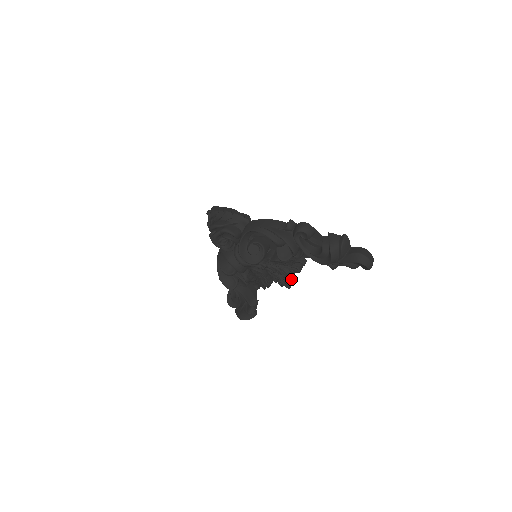
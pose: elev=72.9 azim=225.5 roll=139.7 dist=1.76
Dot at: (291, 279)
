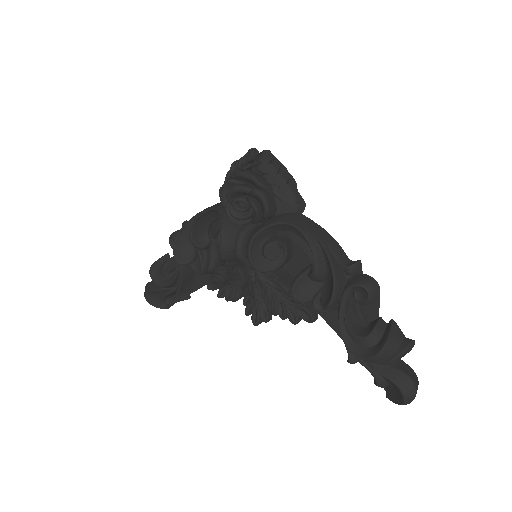
Dot at: (269, 318)
